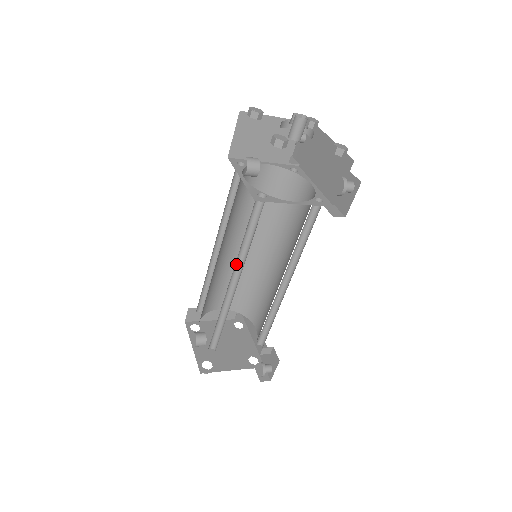
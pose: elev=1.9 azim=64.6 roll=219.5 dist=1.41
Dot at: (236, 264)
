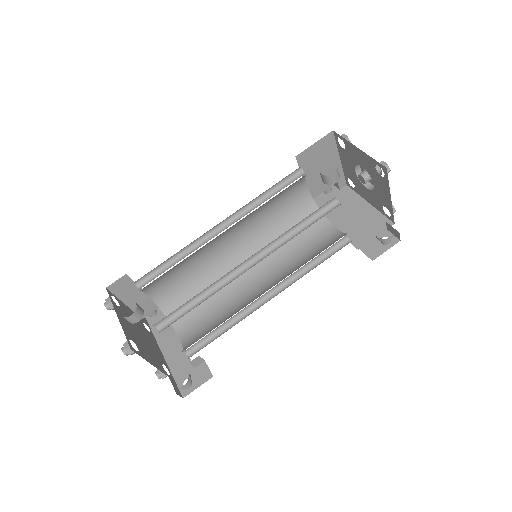
Dot at: (265, 246)
